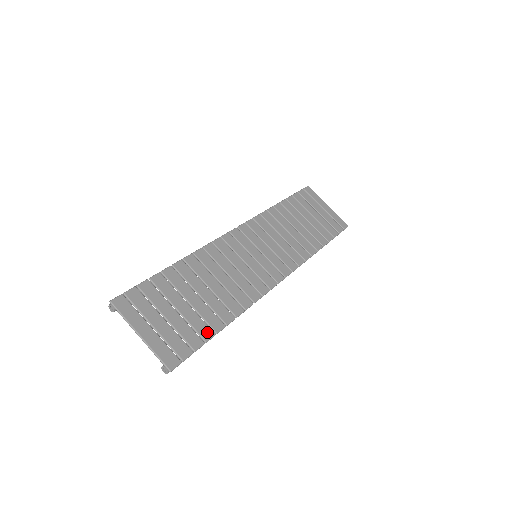
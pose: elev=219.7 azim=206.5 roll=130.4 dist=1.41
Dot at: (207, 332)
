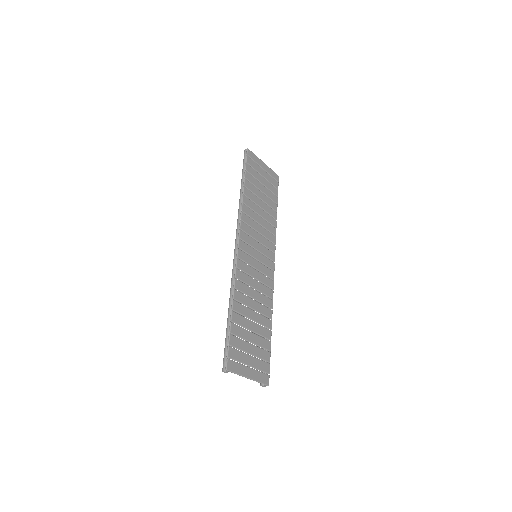
Dot at: (268, 344)
